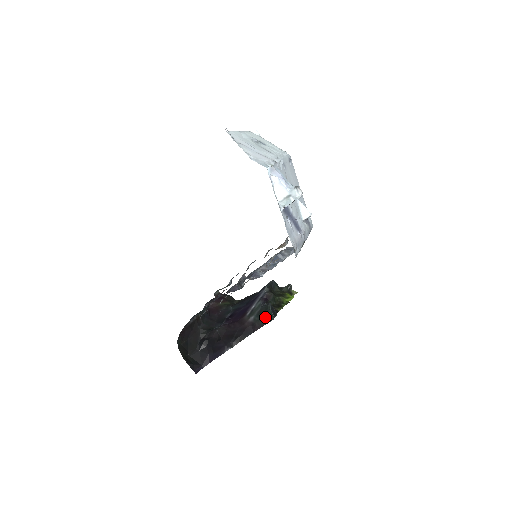
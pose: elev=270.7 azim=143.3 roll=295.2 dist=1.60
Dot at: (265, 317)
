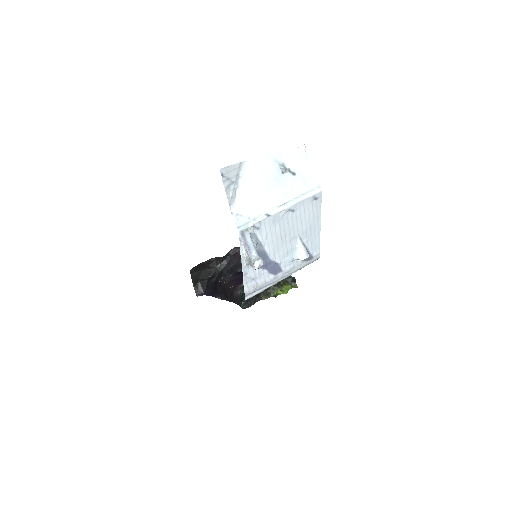
Dot at: occluded
